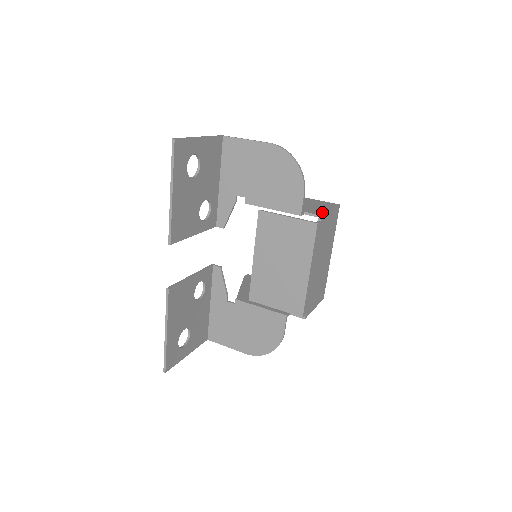
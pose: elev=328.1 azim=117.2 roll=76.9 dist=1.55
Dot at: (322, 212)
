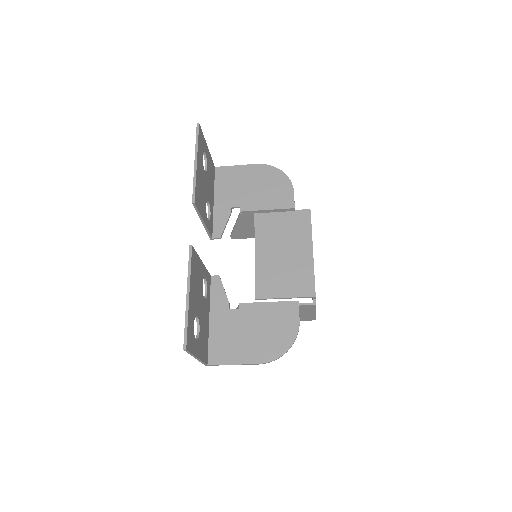
Dot at: occluded
